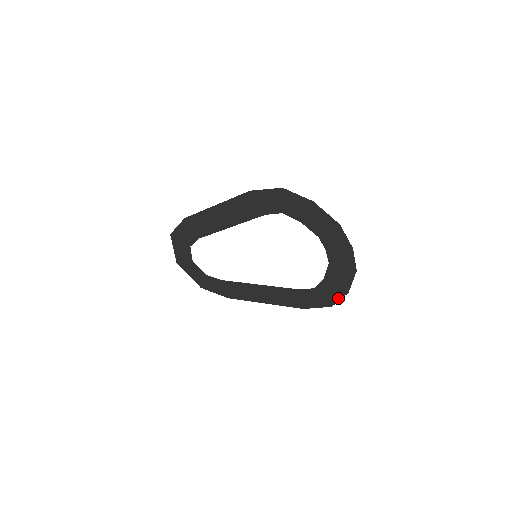
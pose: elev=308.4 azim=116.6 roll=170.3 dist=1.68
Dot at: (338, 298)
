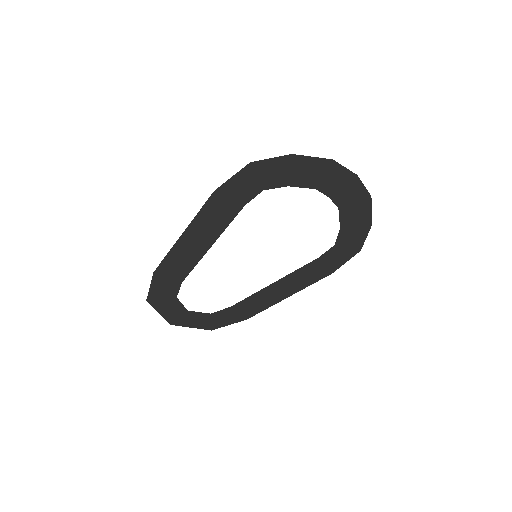
Dot at: (364, 237)
